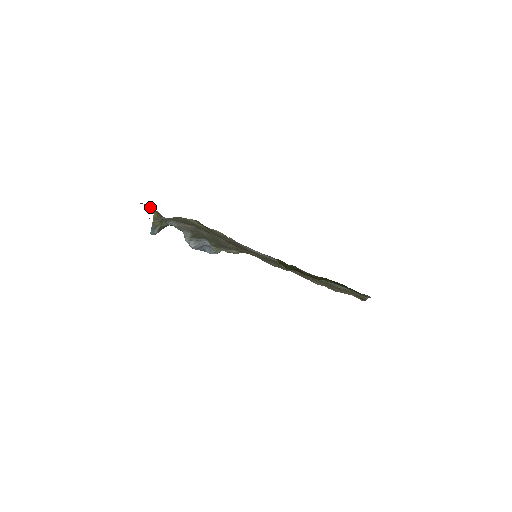
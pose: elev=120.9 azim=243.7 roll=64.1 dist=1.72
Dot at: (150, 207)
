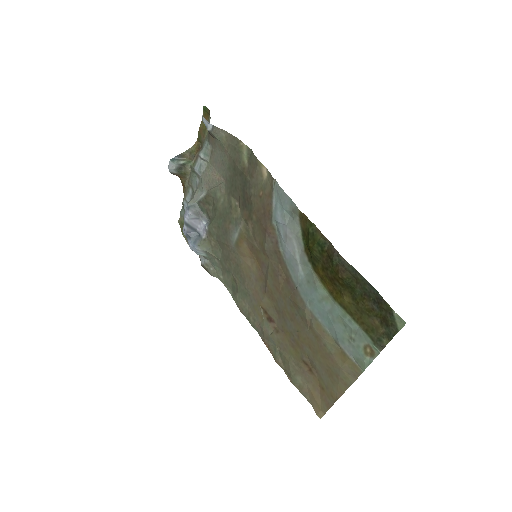
Dot at: occluded
